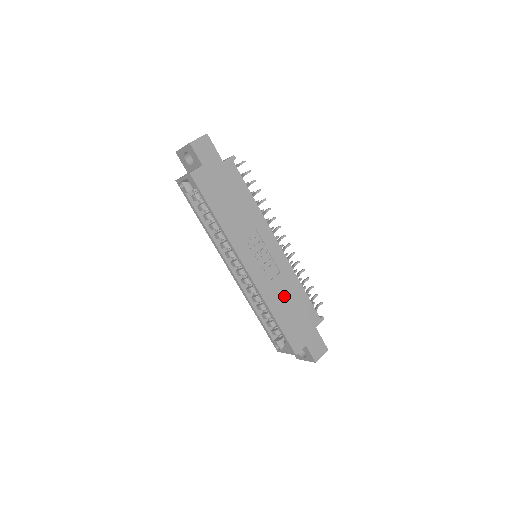
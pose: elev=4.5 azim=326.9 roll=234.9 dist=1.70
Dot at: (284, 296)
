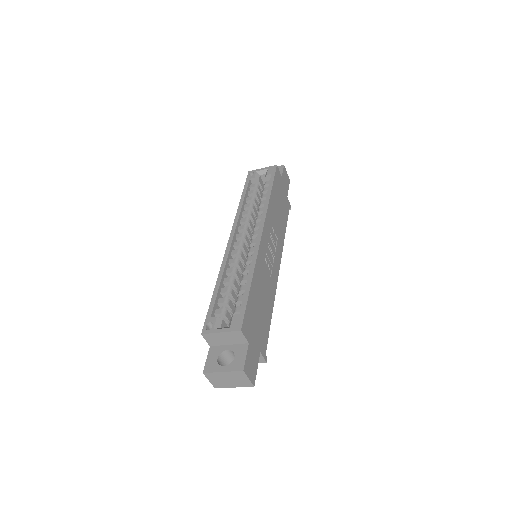
Dot at: (263, 289)
